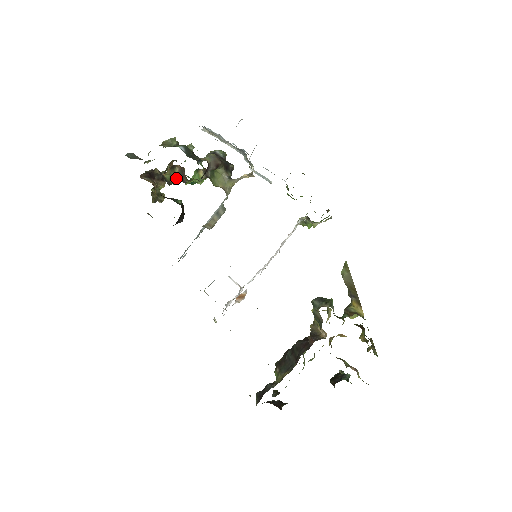
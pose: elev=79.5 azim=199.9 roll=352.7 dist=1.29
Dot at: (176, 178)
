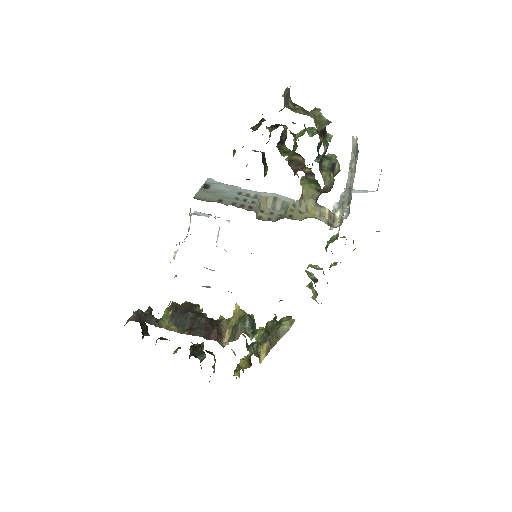
Dot at: (289, 155)
